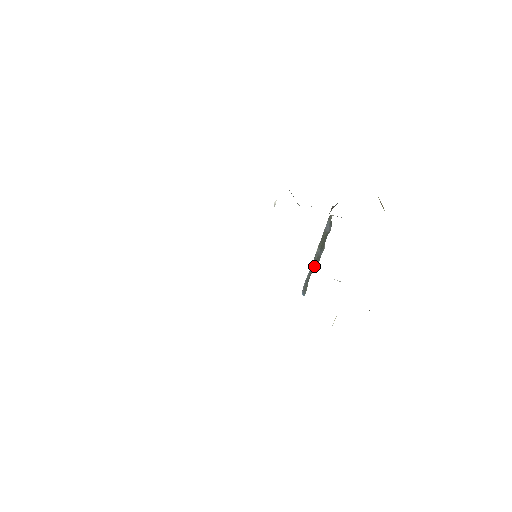
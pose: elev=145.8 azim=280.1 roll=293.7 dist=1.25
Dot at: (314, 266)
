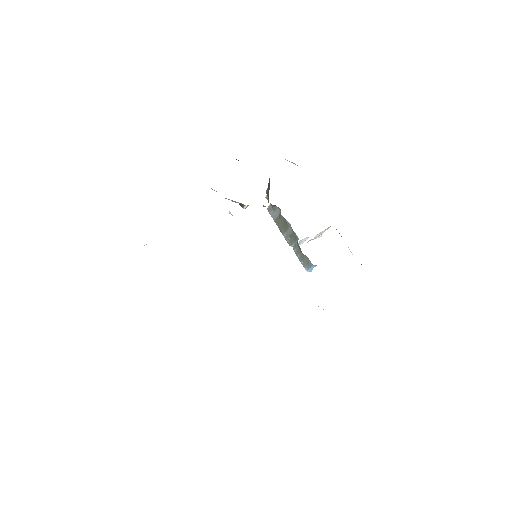
Dot at: (295, 244)
